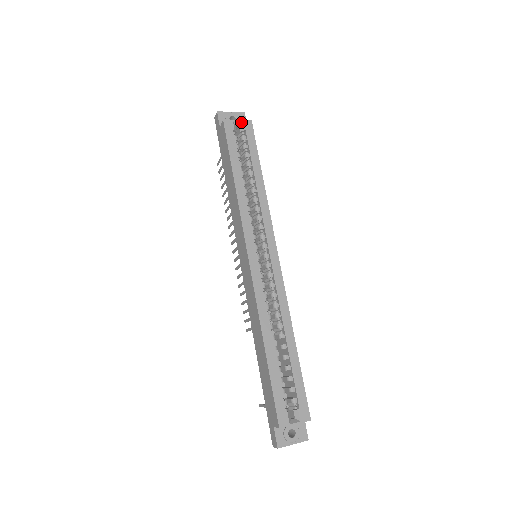
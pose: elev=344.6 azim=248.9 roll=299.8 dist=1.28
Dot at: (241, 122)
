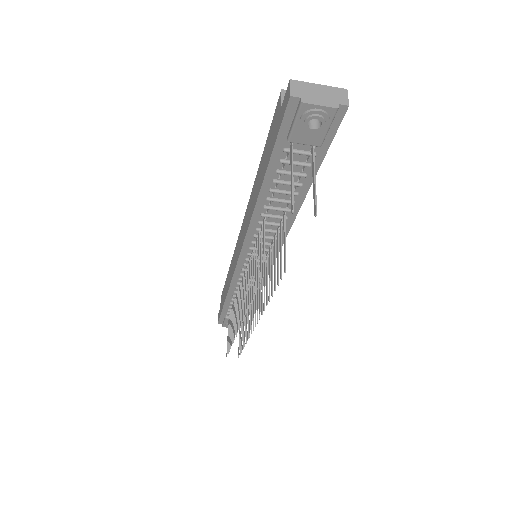
Dot at: occluded
